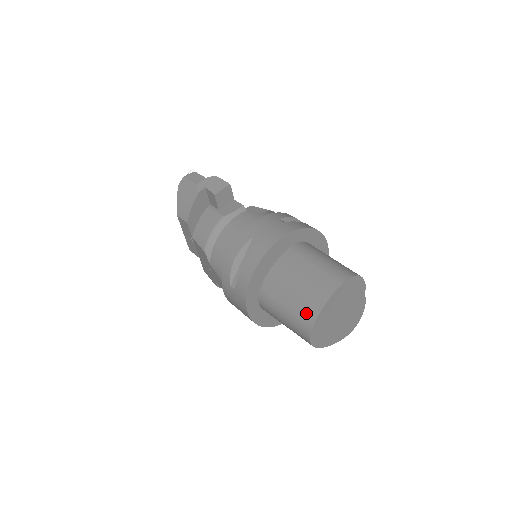
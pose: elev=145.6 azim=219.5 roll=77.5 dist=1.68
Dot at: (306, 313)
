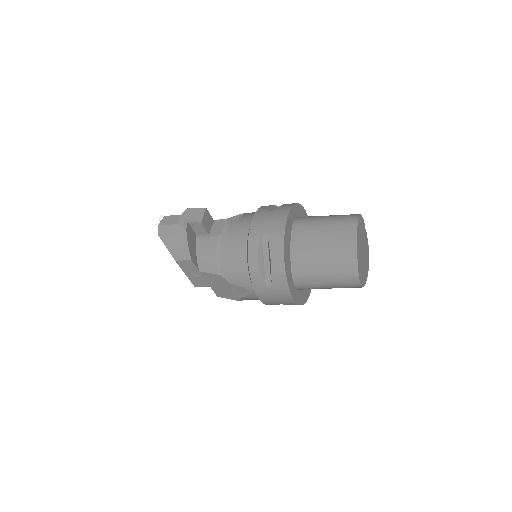
Dot at: (346, 264)
